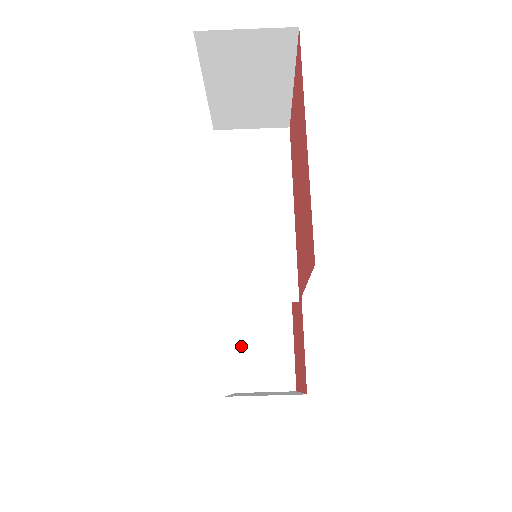
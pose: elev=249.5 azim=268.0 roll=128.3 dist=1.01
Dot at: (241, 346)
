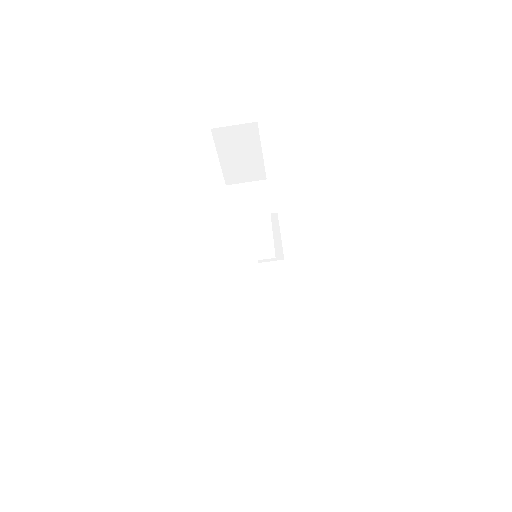
Dot at: (257, 340)
